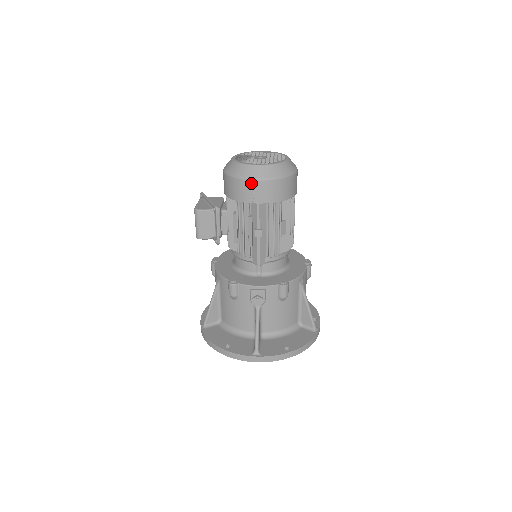
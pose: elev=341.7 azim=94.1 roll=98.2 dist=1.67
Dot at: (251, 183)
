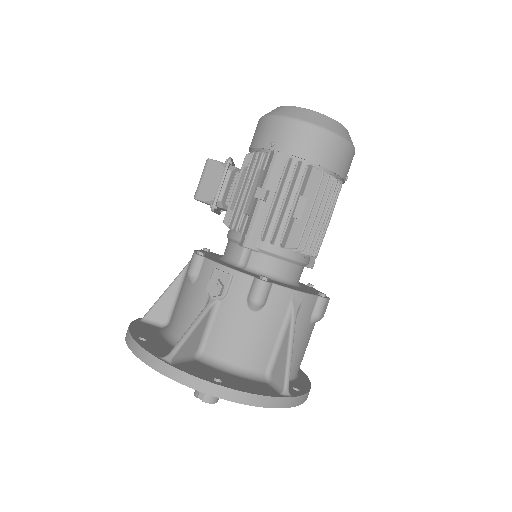
Dot at: (278, 121)
